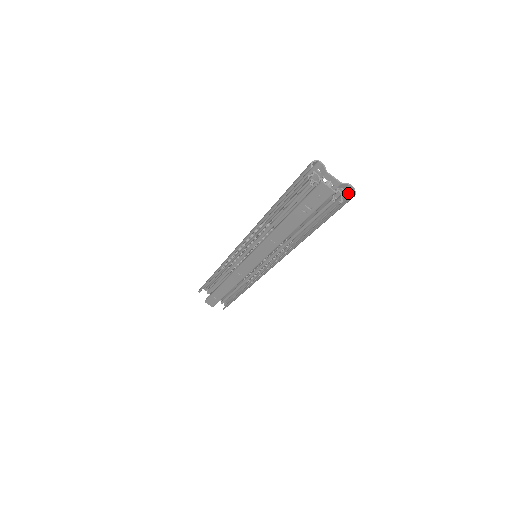
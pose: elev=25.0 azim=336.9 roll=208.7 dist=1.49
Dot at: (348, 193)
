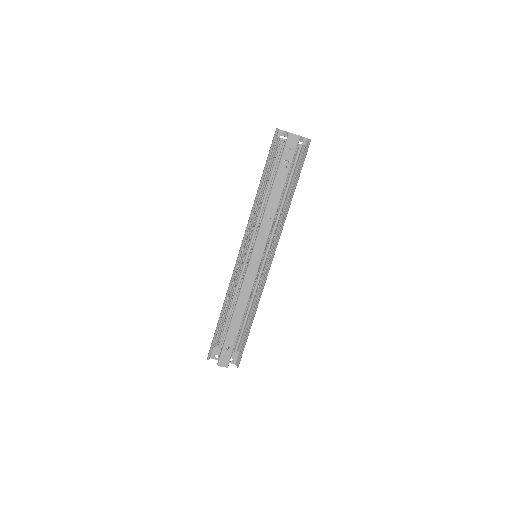
Dot at: (305, 144)
